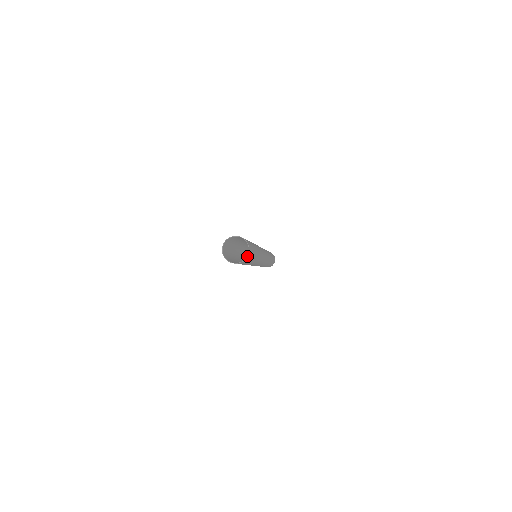
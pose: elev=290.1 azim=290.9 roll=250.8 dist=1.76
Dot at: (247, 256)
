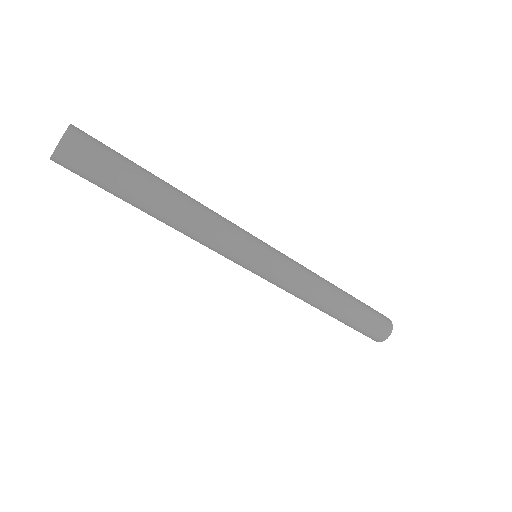
Dot at: (56, 150)
